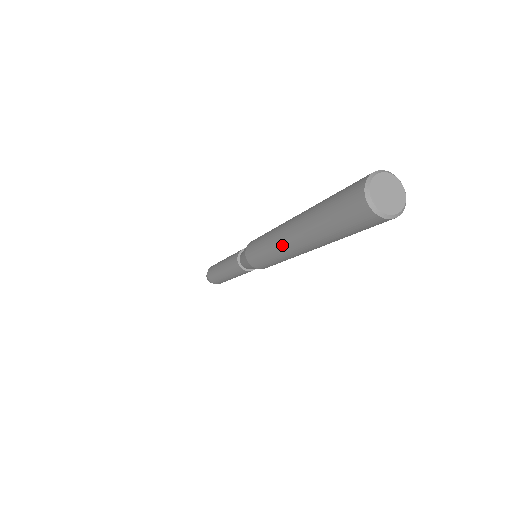
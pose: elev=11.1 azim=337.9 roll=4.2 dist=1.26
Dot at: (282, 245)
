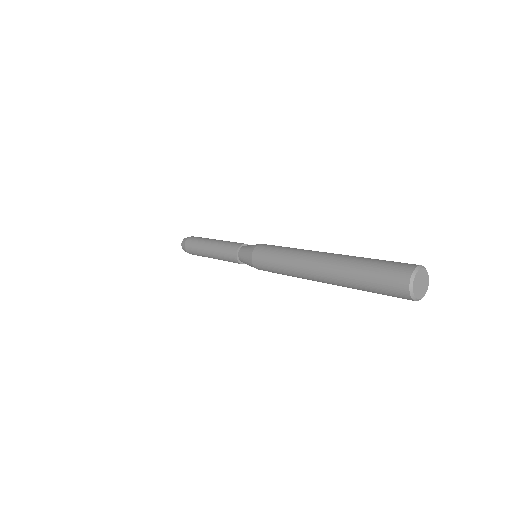
Dot at: (306, 278)
